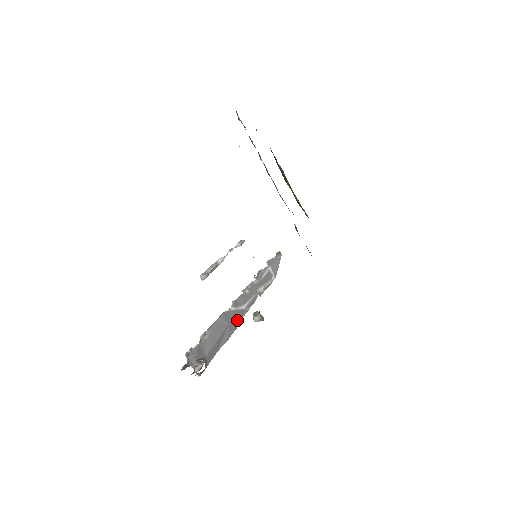
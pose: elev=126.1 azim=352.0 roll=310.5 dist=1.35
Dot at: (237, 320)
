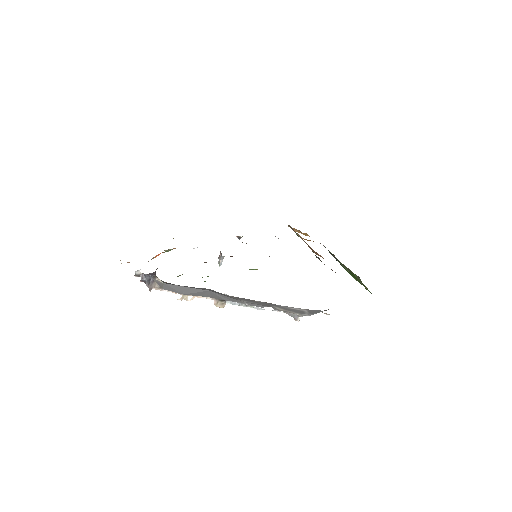
Dot at: (225, 298)
